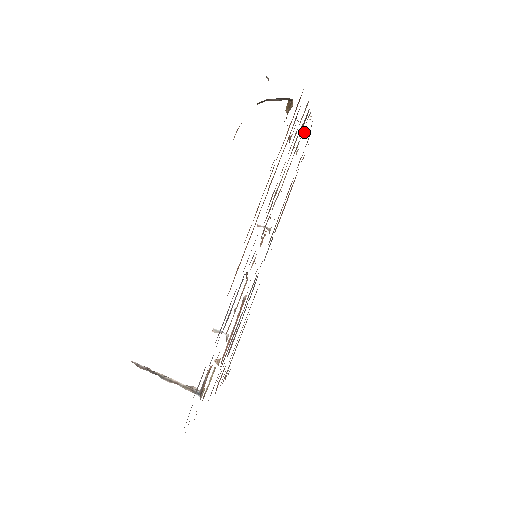
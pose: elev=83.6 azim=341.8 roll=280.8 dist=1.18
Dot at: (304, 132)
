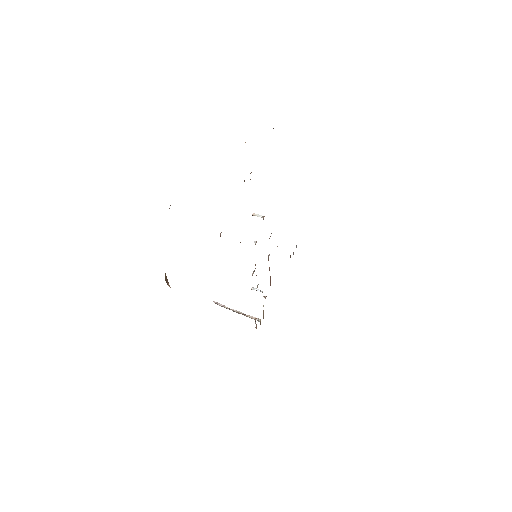
Dot at: occluded
